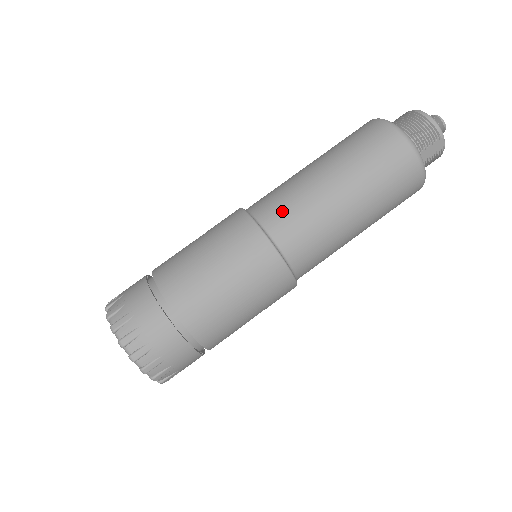
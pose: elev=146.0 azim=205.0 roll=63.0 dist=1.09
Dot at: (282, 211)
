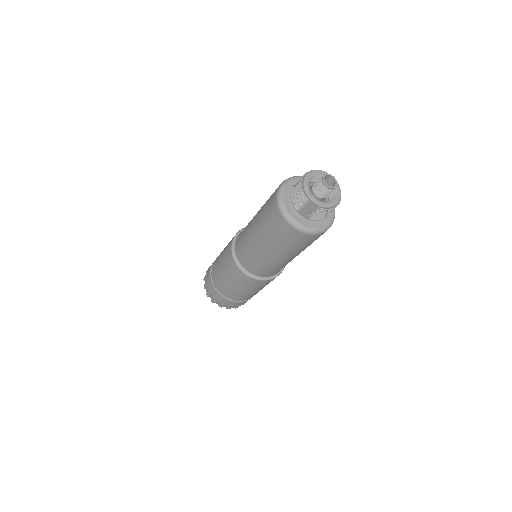
Dot at: (240, 239)
